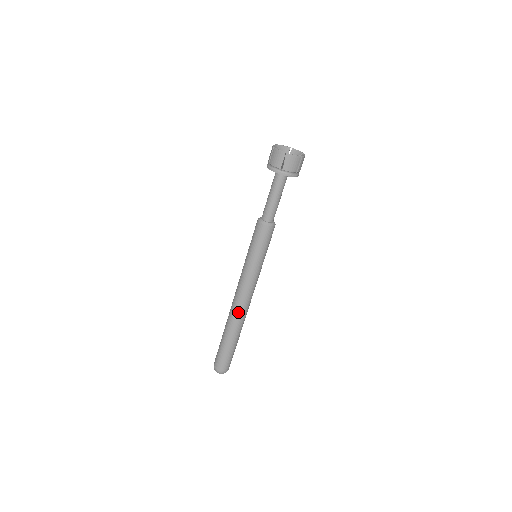
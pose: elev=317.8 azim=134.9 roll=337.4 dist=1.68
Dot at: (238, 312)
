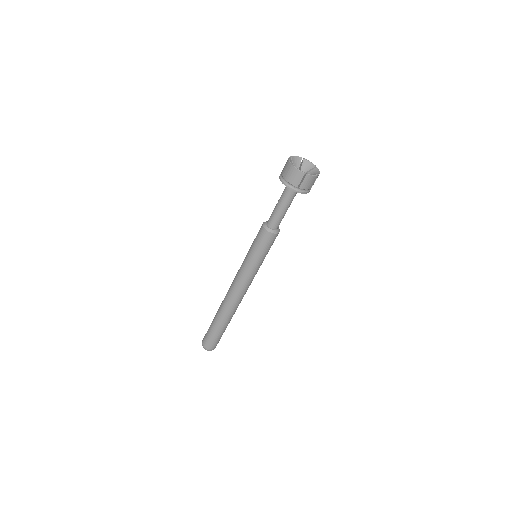
Dot at: (234, 304)
